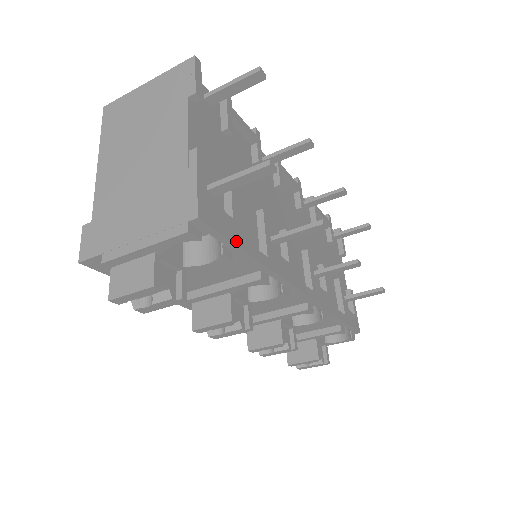
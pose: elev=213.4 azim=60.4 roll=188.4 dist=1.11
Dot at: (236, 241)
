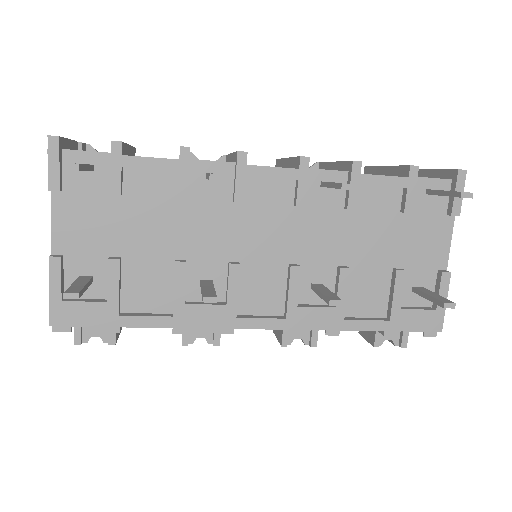
Dot at: (111, 323)
